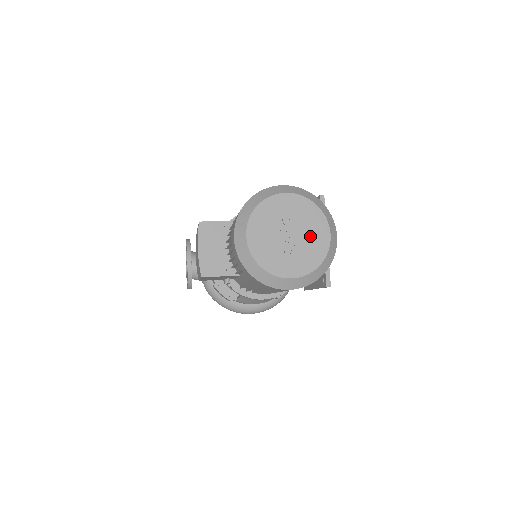
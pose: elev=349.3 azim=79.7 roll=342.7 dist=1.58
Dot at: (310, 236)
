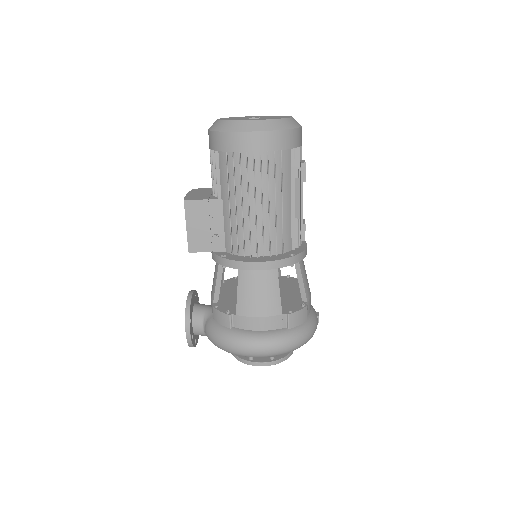
Dot at: (273, 117)
